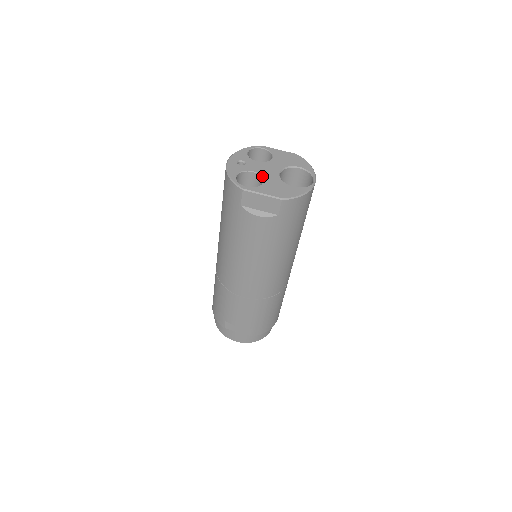
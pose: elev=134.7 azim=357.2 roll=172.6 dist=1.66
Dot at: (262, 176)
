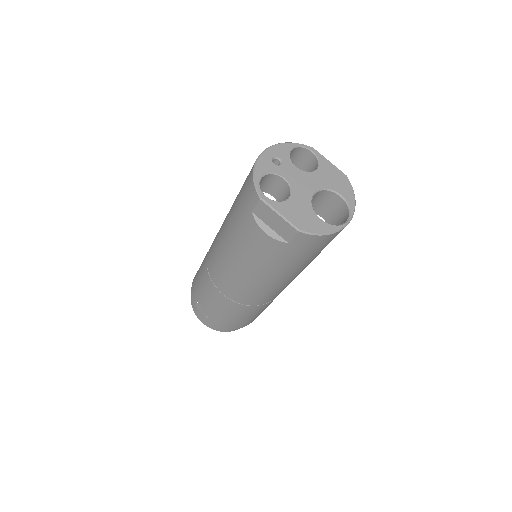
Dot at: (292, 189)
